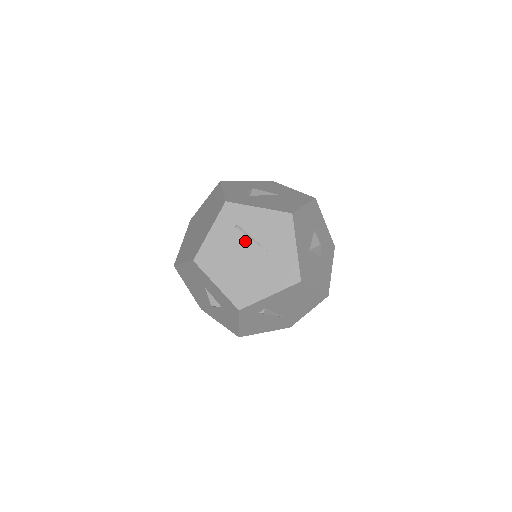
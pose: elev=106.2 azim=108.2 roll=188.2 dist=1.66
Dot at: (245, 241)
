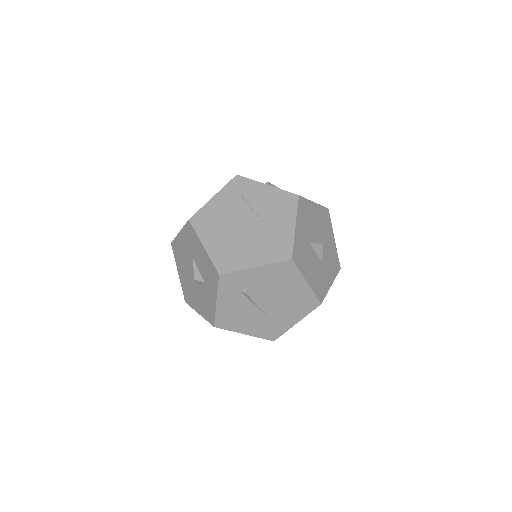
Dot at: (245, 211)
